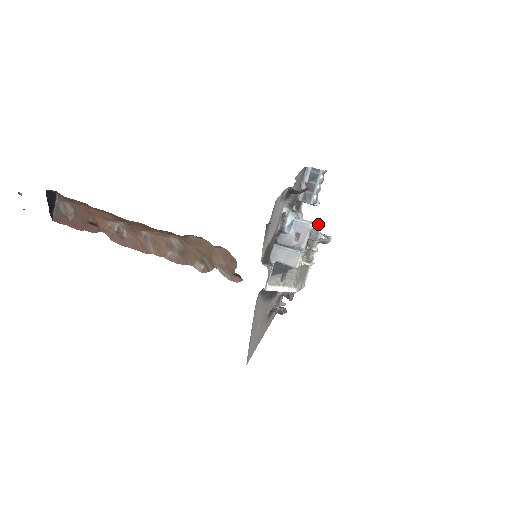
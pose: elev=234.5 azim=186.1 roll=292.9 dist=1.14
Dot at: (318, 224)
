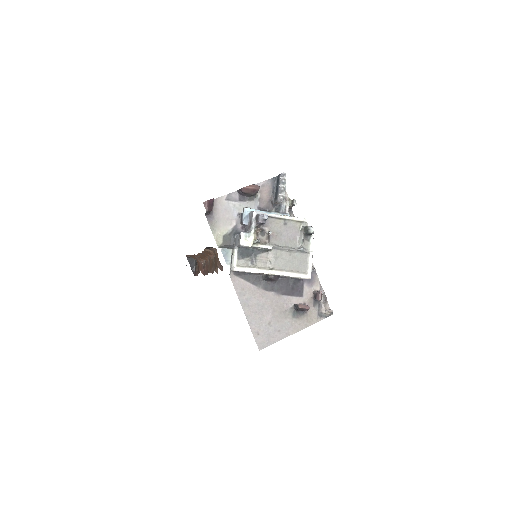
Dot at: (285, 215)
